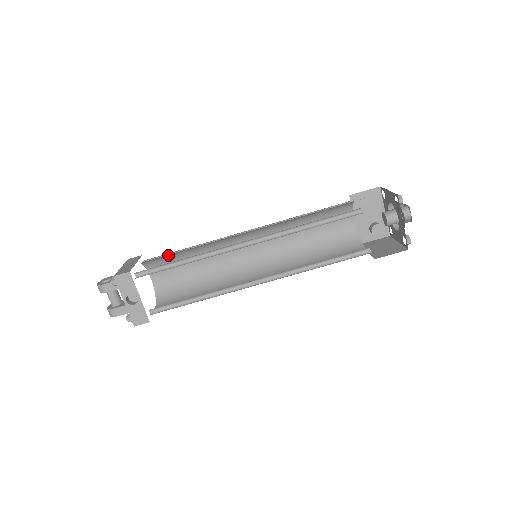
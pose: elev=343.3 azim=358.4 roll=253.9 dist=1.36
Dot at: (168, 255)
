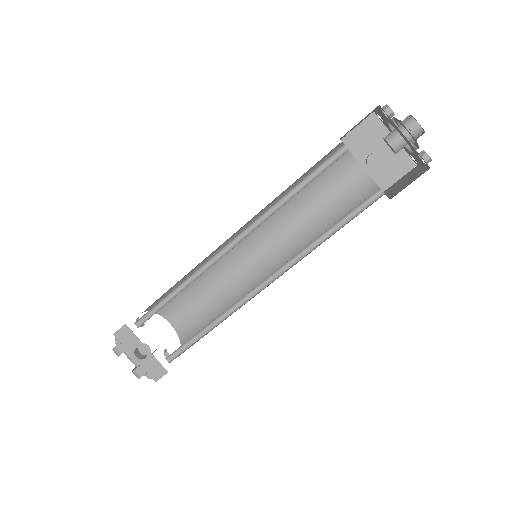
Dot at: occluded
